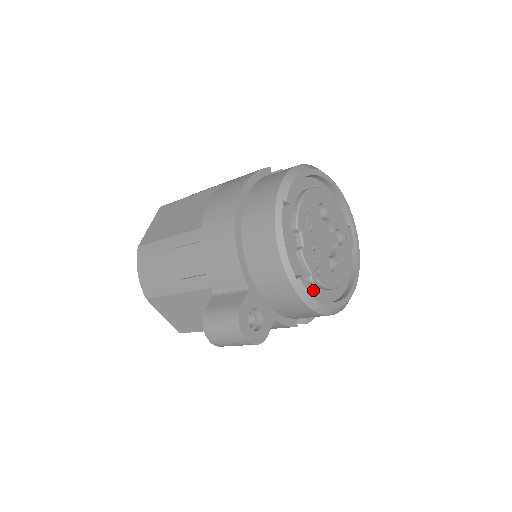
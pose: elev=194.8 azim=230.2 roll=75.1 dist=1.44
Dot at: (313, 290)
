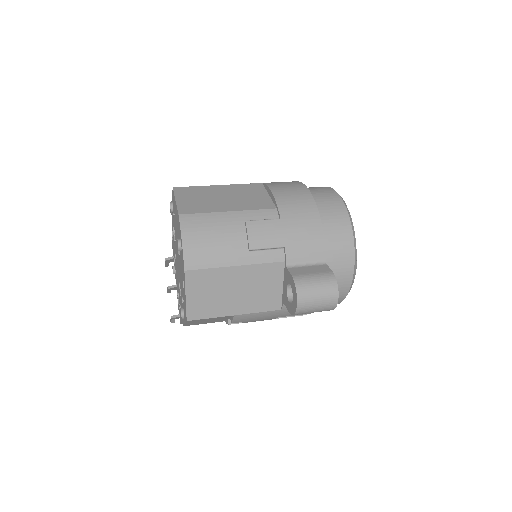
Dot at: occluded
